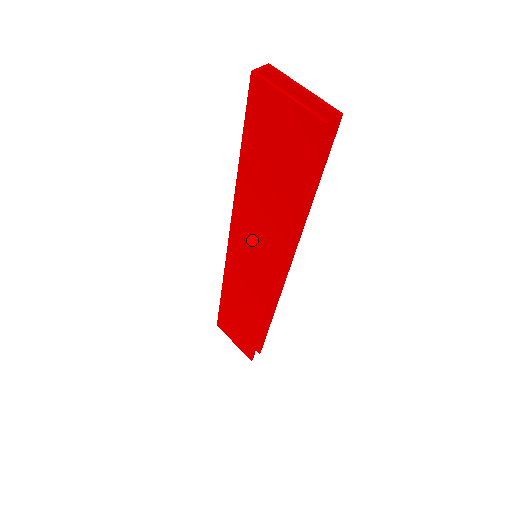
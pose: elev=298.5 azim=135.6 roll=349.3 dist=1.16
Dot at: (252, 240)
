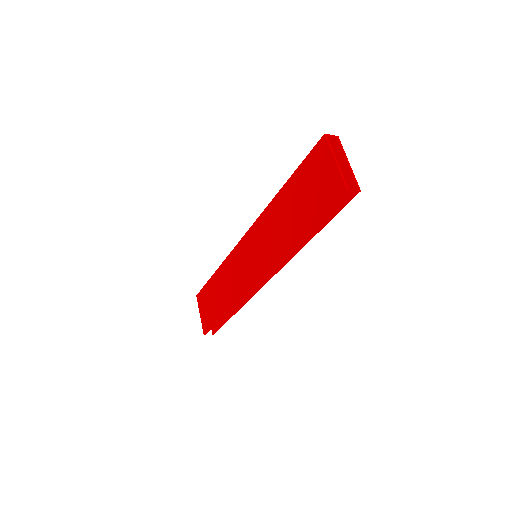
Dot at: (260, 242)
